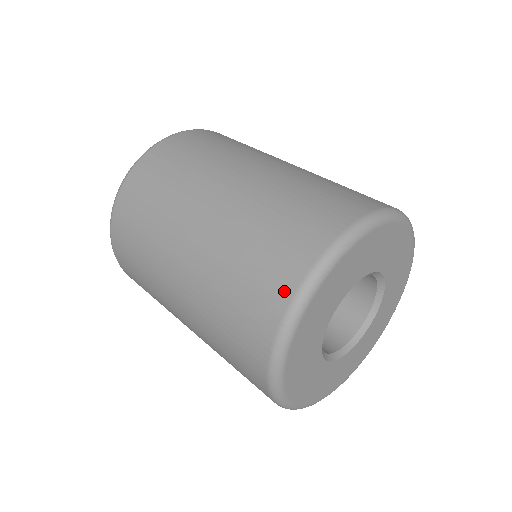
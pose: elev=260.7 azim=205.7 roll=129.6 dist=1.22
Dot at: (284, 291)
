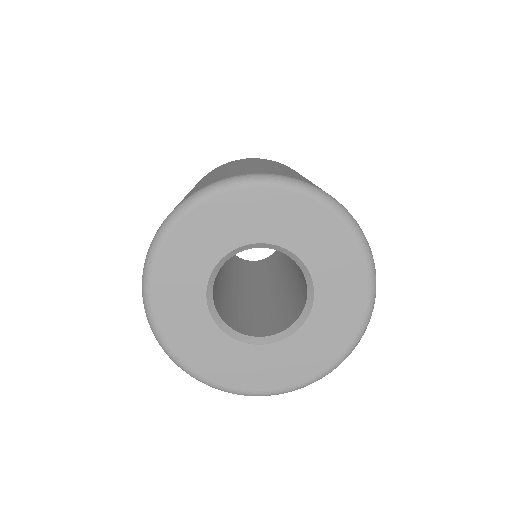
Dot at: (235, 175)
